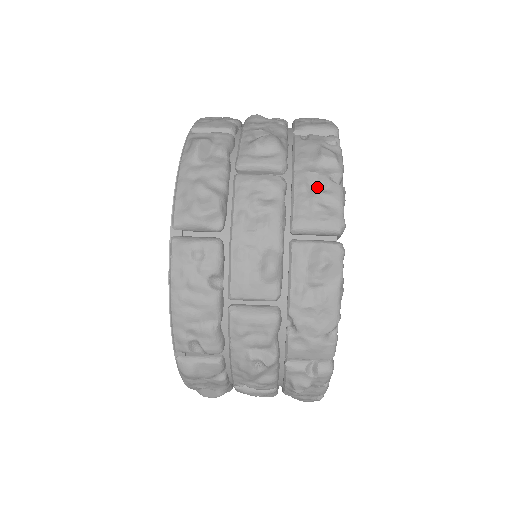
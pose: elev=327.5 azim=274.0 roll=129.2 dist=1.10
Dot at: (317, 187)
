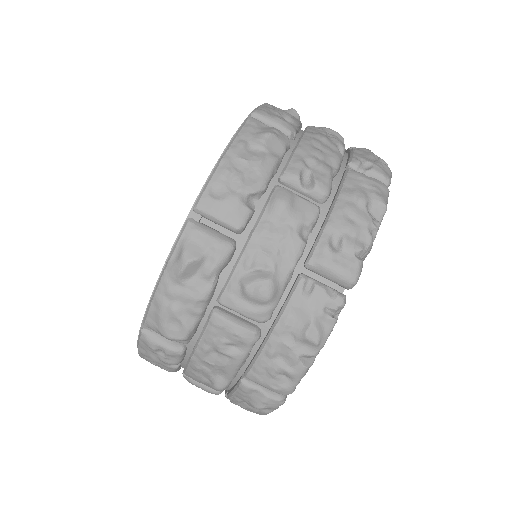
Dot at: (284, 359)
